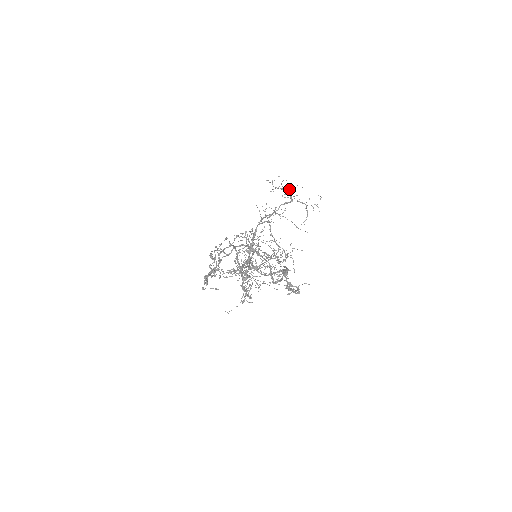
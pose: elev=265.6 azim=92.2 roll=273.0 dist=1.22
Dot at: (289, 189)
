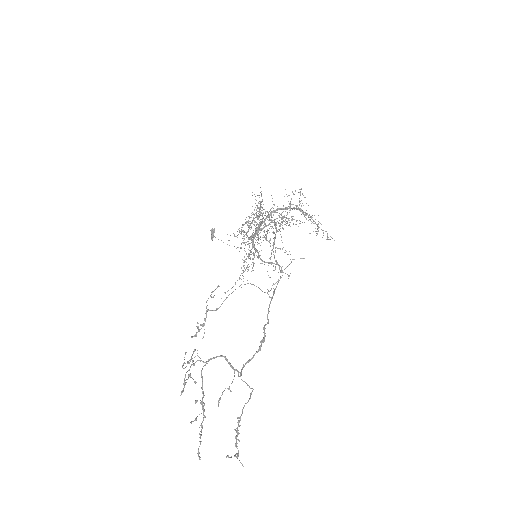
Dot at: occluded
